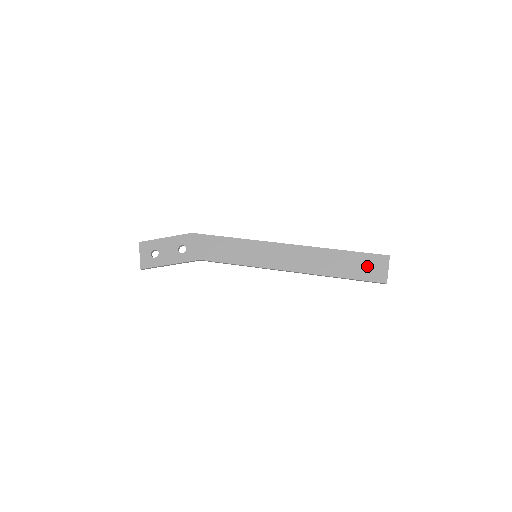
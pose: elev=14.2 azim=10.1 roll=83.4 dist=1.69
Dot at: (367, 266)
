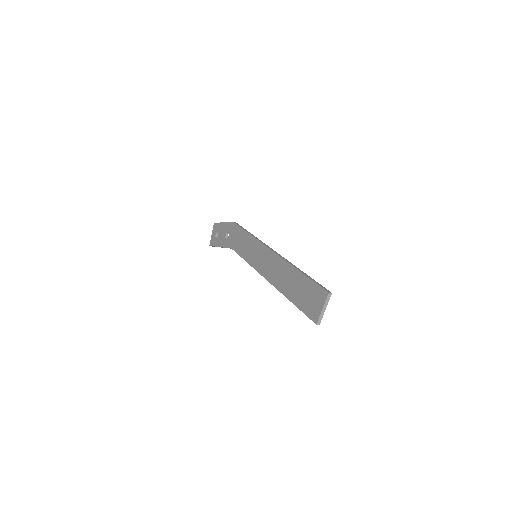
Dot at: (310, 297)
